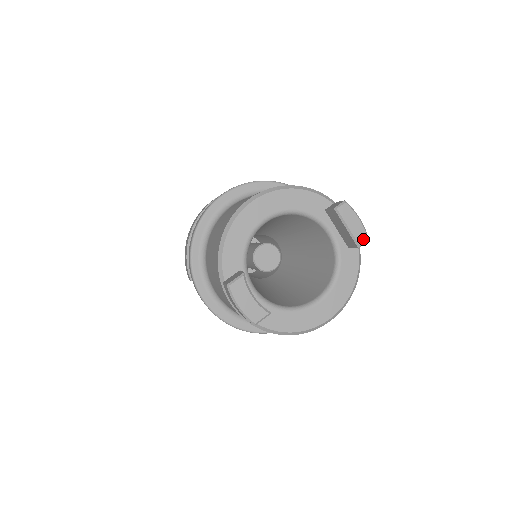
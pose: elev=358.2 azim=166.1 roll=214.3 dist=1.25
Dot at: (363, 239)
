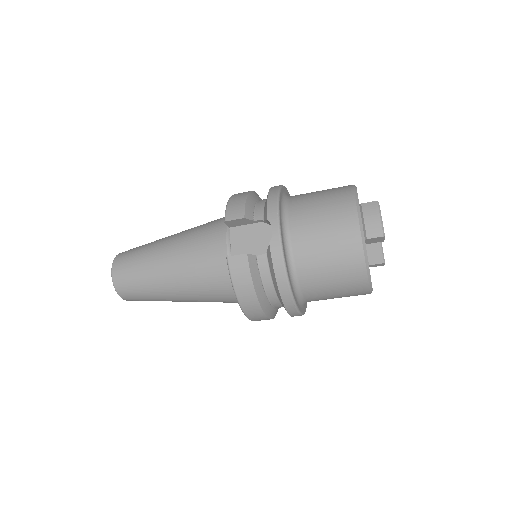
Dot at: occluded
